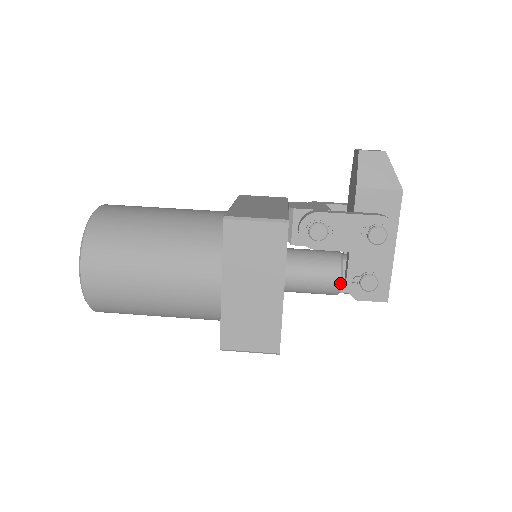
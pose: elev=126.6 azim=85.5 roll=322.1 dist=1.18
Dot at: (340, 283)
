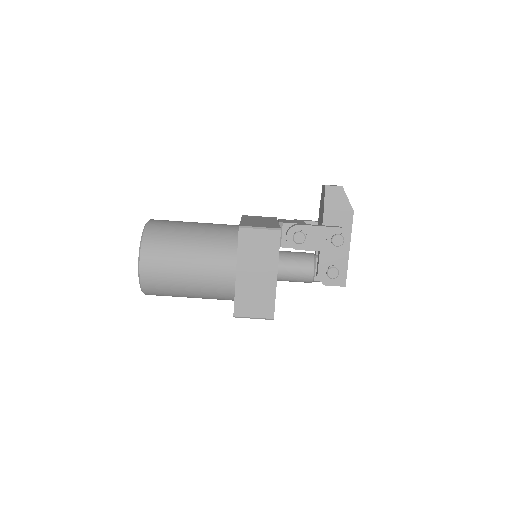
Dot at: (314, 273)
